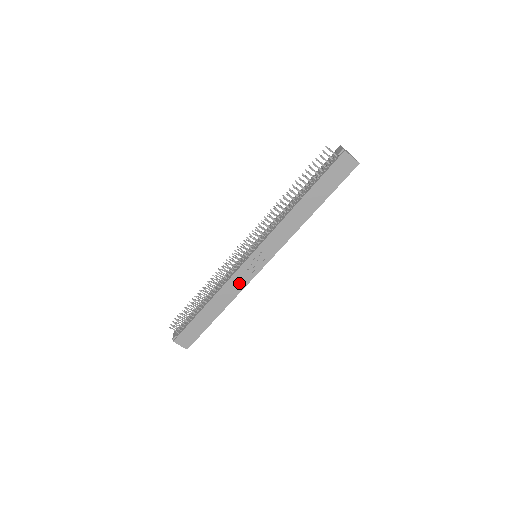
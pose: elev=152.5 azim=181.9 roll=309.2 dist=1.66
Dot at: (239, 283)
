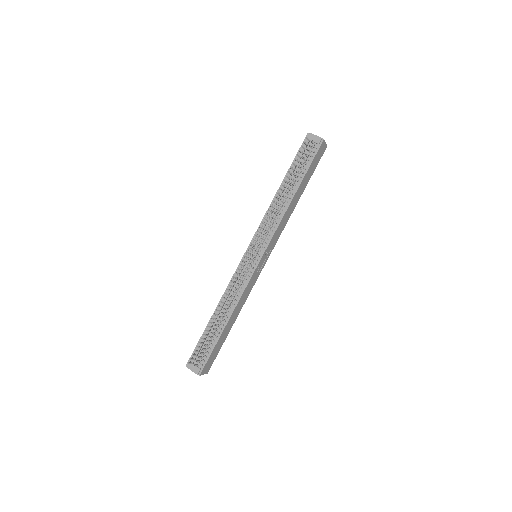
Dot at: (250, 287)
